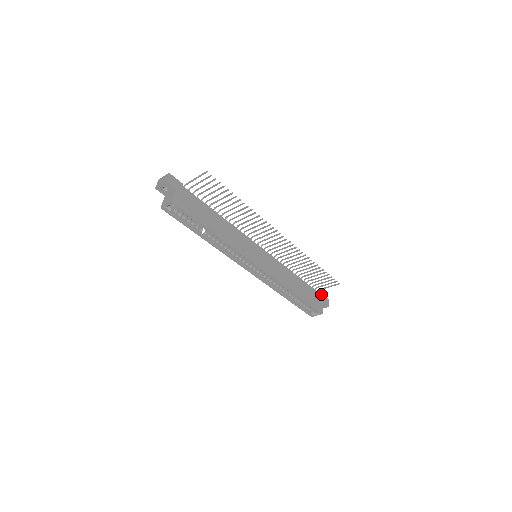
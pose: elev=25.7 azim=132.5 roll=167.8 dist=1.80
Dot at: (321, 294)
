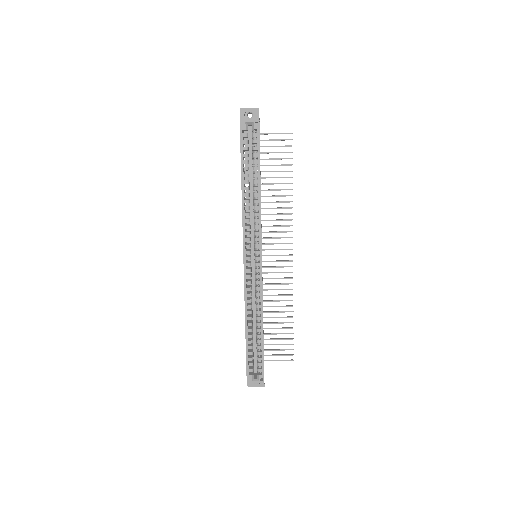
Dot at: occluded
